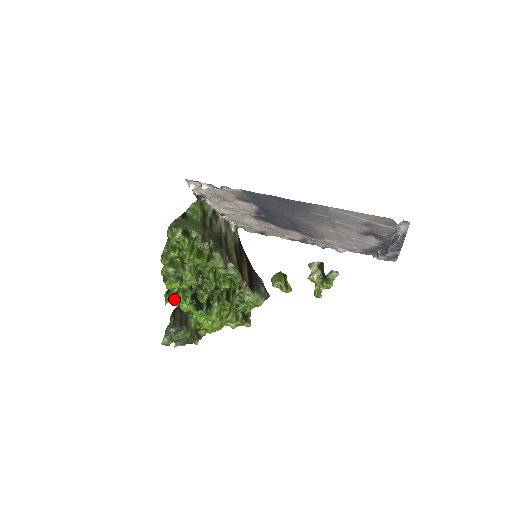
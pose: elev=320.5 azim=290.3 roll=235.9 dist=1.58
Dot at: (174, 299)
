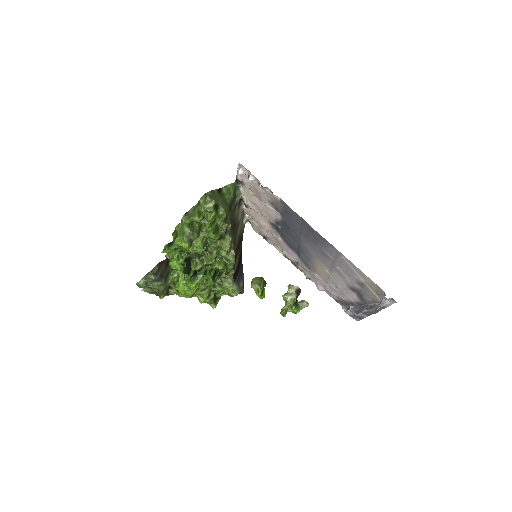
Dot at: (170, 253)
